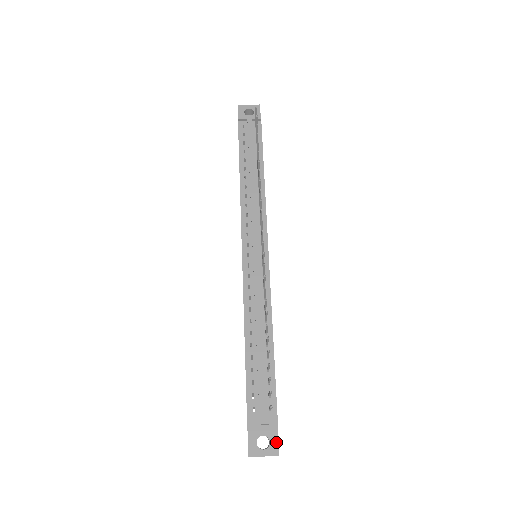
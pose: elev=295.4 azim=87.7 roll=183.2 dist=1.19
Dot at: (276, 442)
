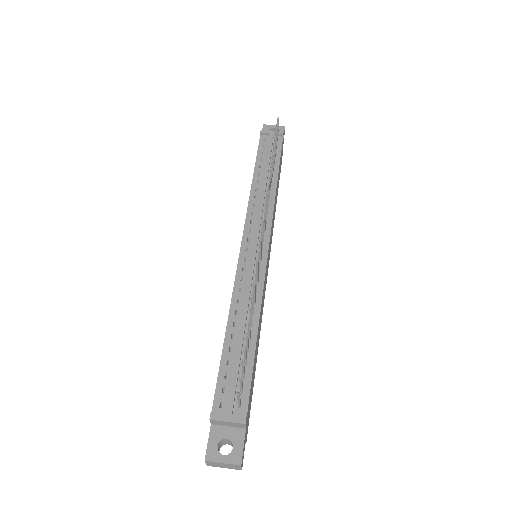
Dot at: (240, 449)
